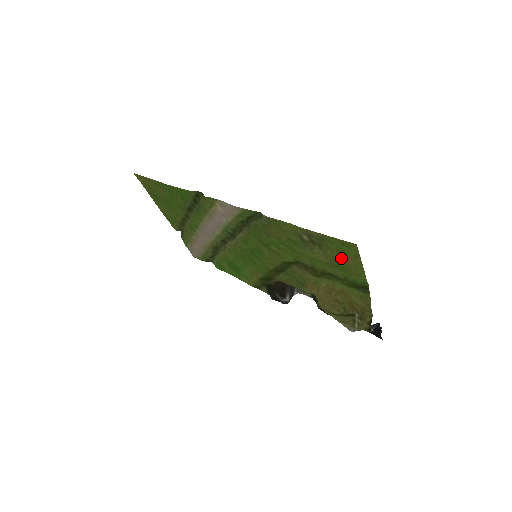
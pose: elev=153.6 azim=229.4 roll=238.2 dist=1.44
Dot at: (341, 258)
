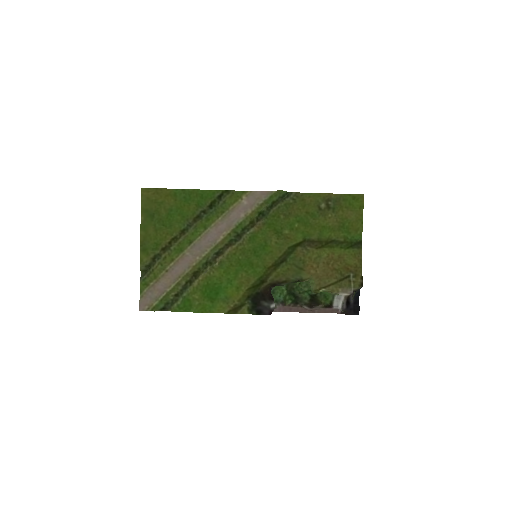
Dot at: (348, 215)
